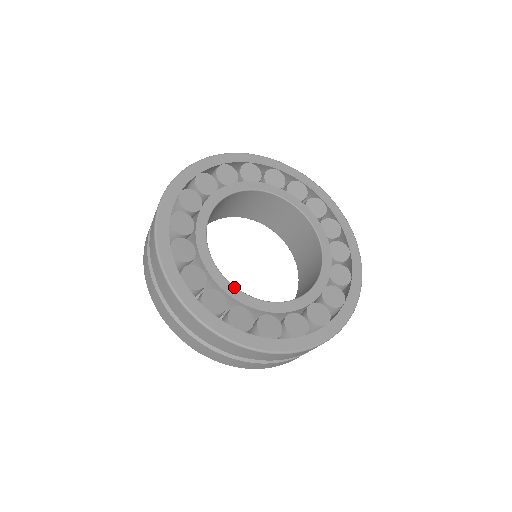
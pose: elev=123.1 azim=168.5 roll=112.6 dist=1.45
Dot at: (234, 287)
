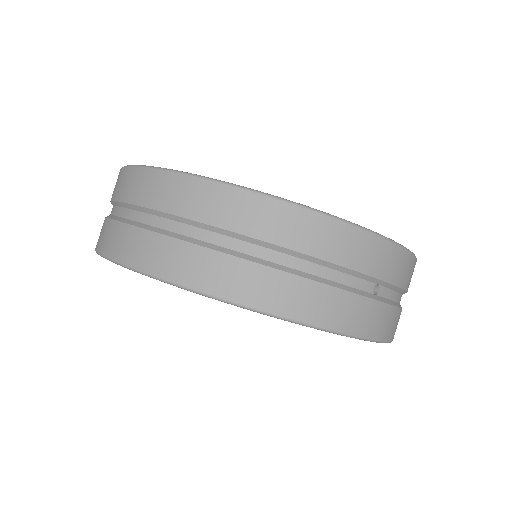
Dot at: occluded
